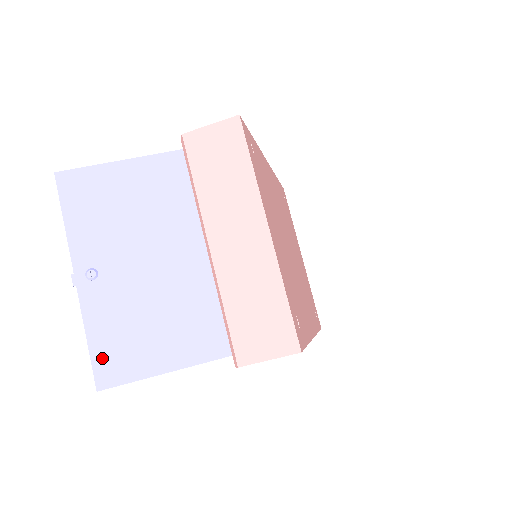
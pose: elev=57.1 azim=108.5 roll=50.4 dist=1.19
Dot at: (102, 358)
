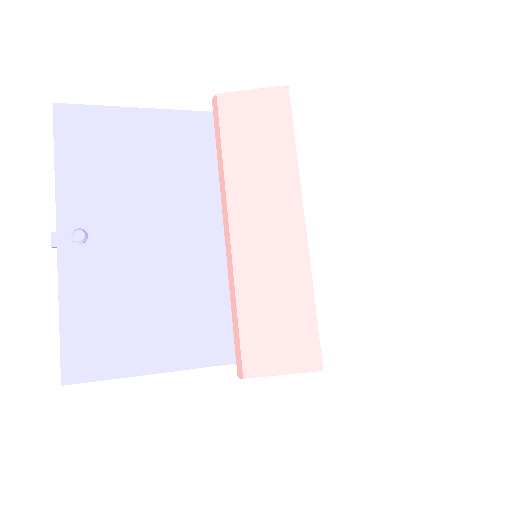
Dot at: (75, 343)
